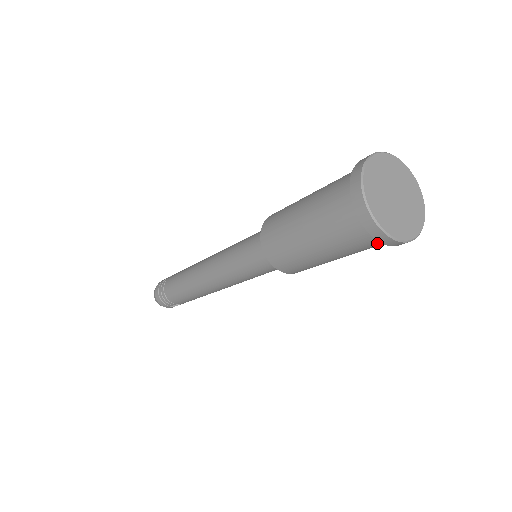
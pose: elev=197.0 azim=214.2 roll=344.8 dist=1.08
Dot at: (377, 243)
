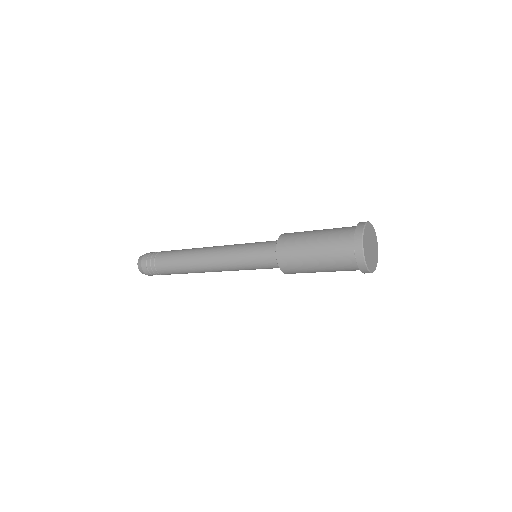
Dot at: occluded
